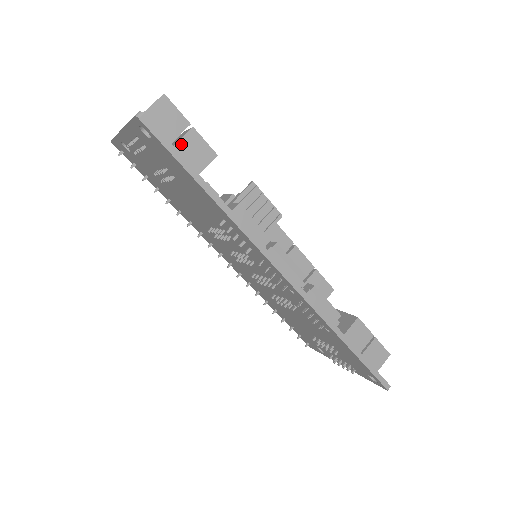
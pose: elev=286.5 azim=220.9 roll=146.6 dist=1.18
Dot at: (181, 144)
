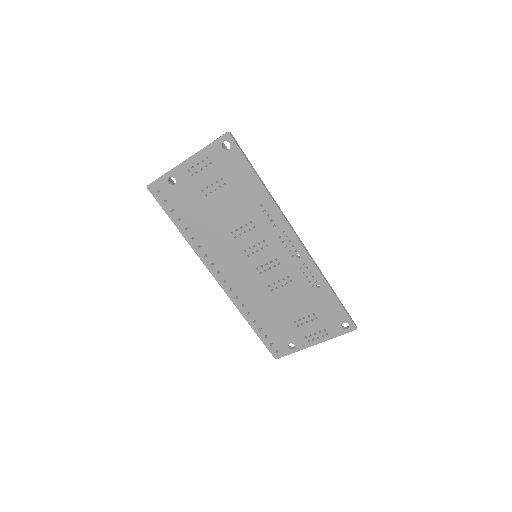
Dot at: occluded
